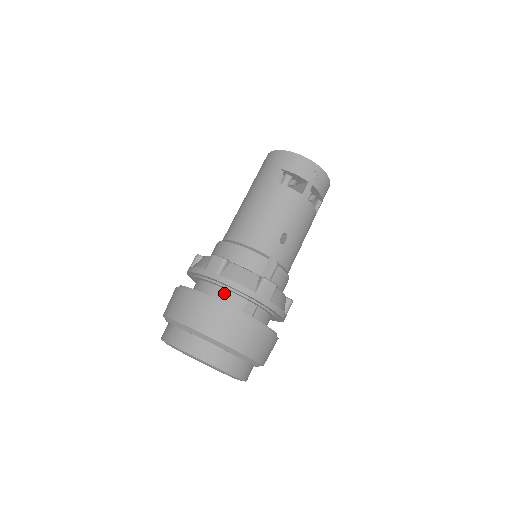
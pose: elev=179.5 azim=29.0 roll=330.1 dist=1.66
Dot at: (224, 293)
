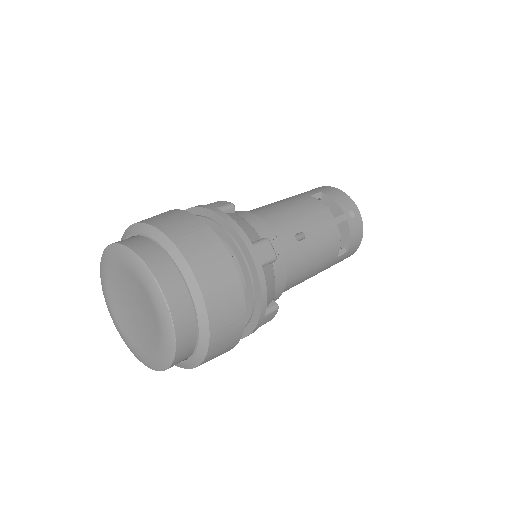
Dot at: occluded
